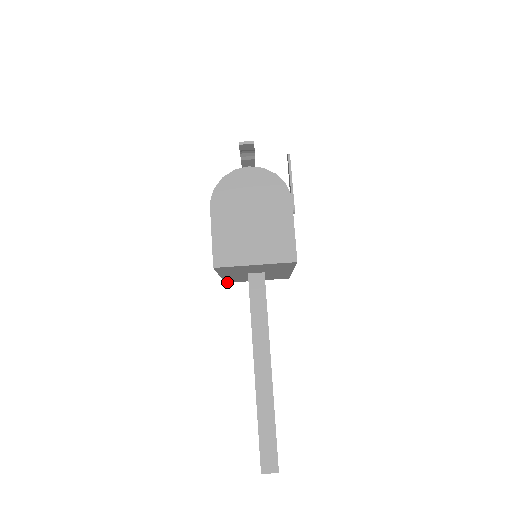
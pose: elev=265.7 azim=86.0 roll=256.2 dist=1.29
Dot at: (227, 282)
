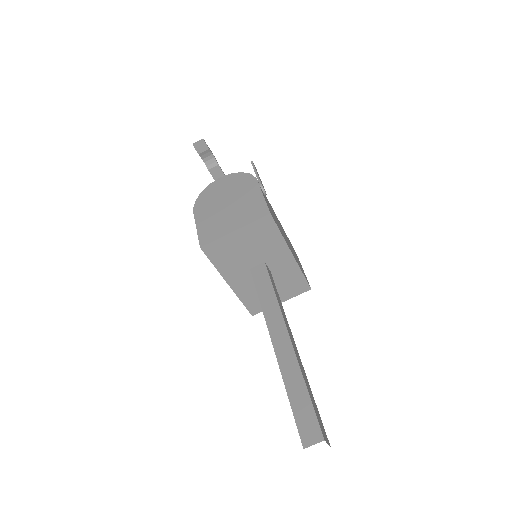
Dot at: (253, 314)
